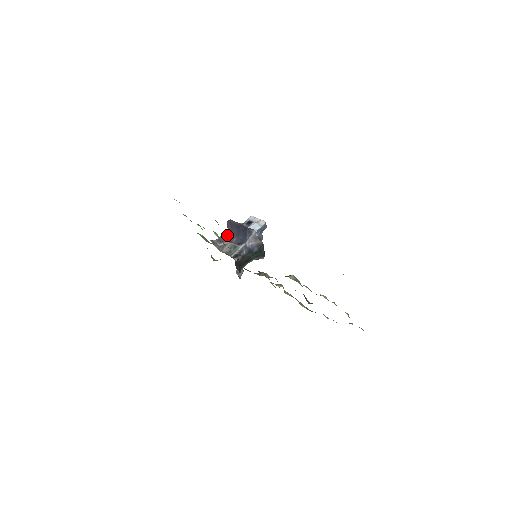
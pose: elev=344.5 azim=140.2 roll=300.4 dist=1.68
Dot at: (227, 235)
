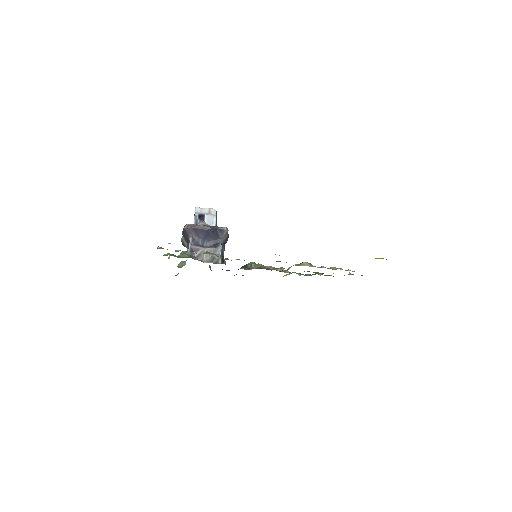
Dot at: (195, 241)
